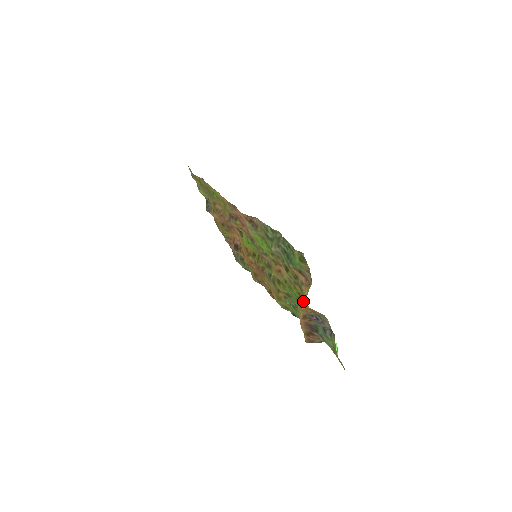
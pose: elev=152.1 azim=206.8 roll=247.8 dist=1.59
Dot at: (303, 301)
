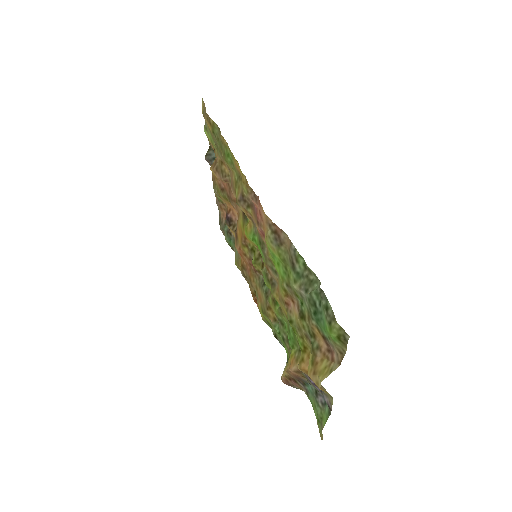
Dot at: (312, 372)
